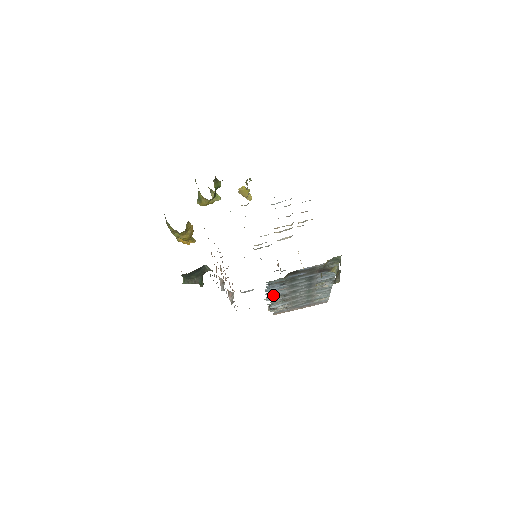
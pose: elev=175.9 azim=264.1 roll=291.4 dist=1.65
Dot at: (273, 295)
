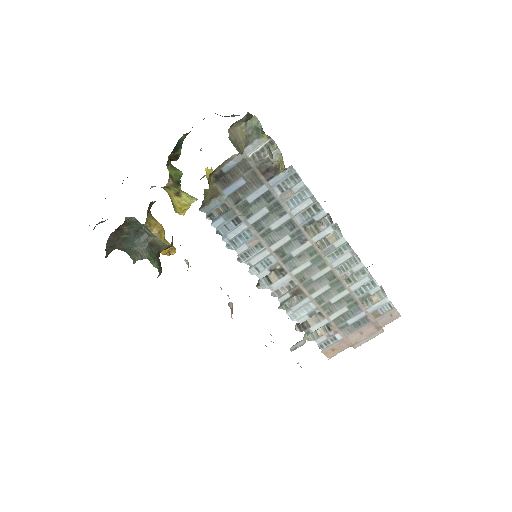
Dot at: (257, 268)
